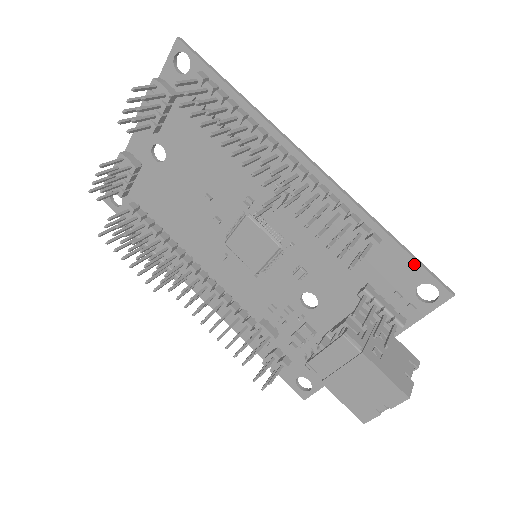
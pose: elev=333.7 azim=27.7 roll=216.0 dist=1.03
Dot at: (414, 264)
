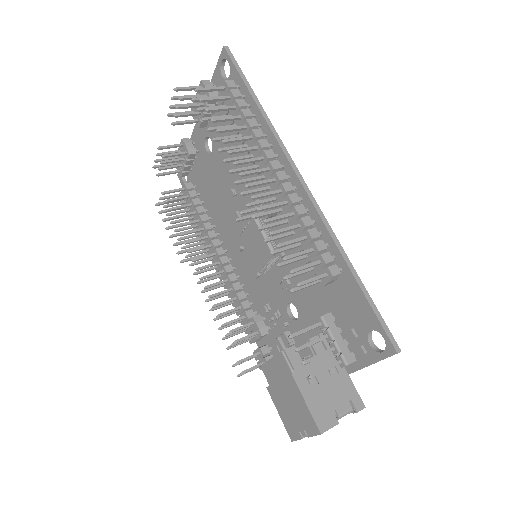
Dot at: (368, 307)
